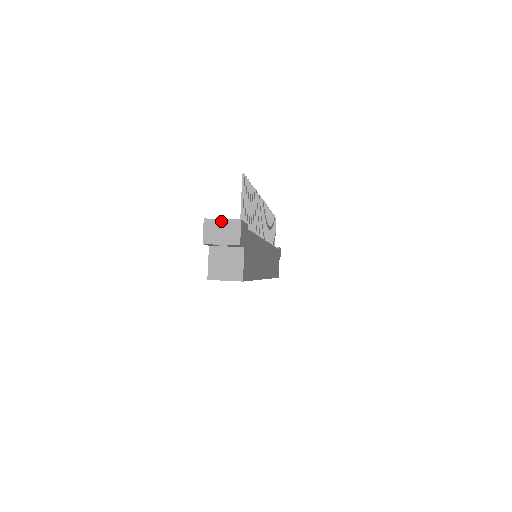
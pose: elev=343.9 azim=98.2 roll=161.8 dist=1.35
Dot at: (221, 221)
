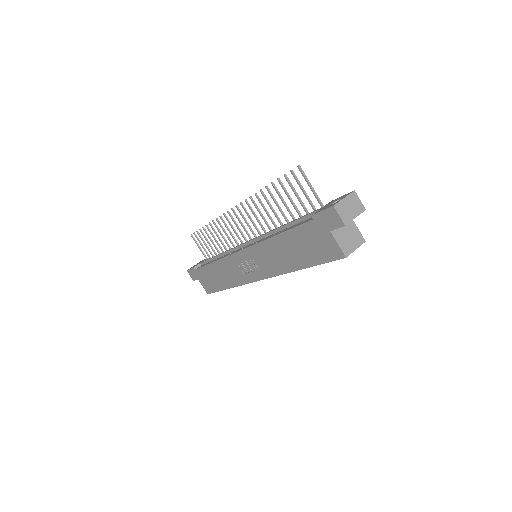
Dot at: (344, 200)
